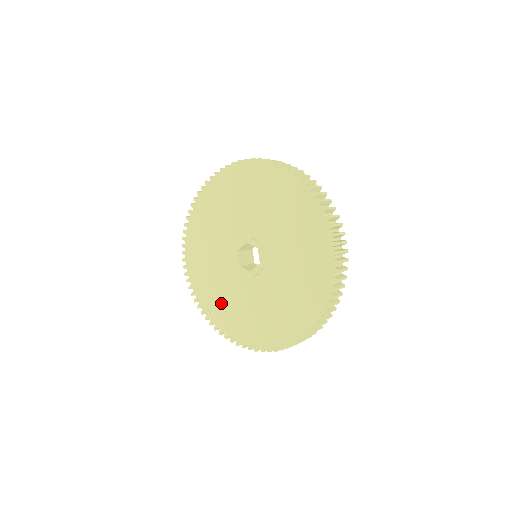
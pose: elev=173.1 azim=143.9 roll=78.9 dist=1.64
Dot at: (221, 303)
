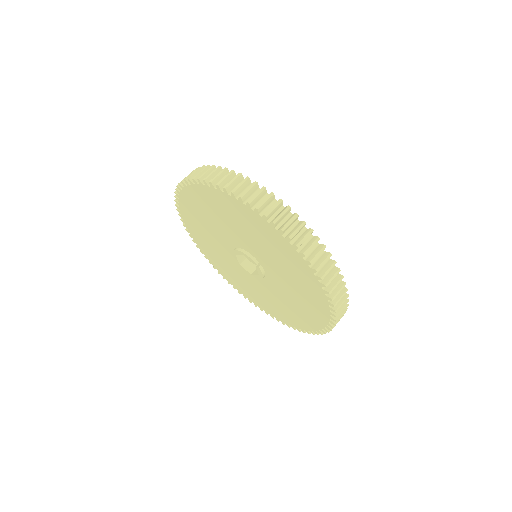
Dot at: (199, 225)
